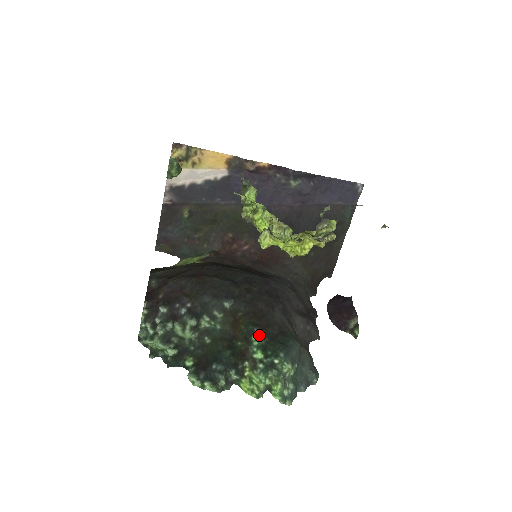
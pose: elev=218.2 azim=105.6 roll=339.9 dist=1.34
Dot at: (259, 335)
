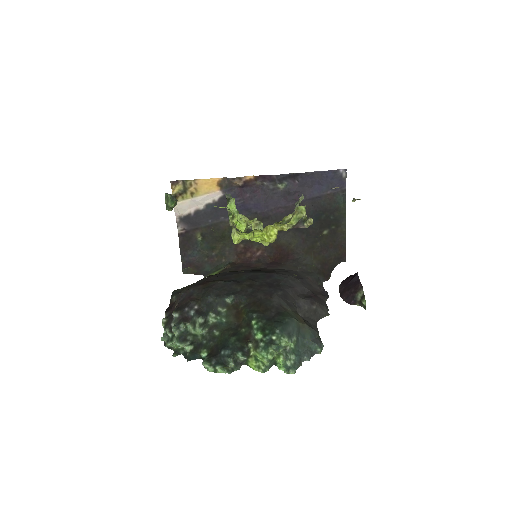
Dot at: (257, 319)
